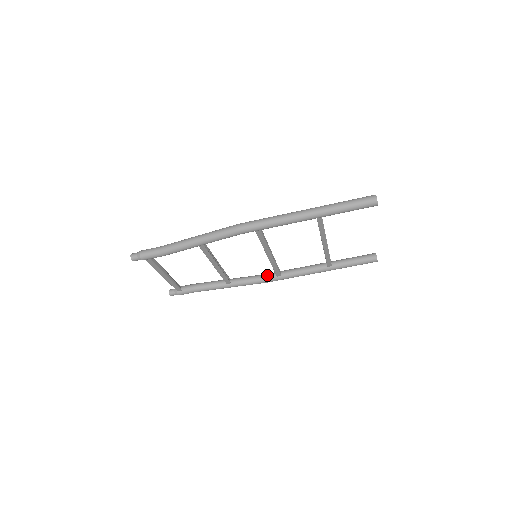
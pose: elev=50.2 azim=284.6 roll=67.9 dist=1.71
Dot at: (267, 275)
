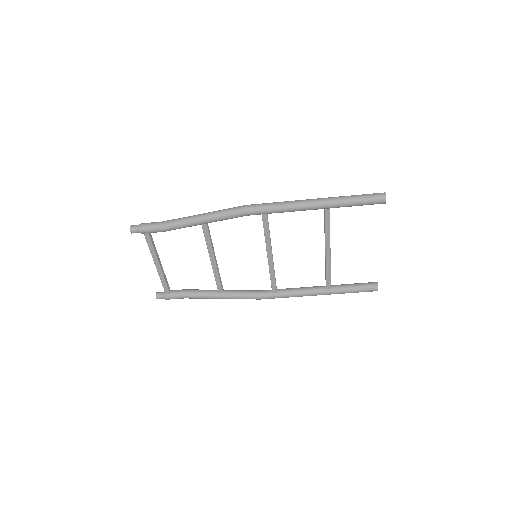
Dot at: (262, 290)
